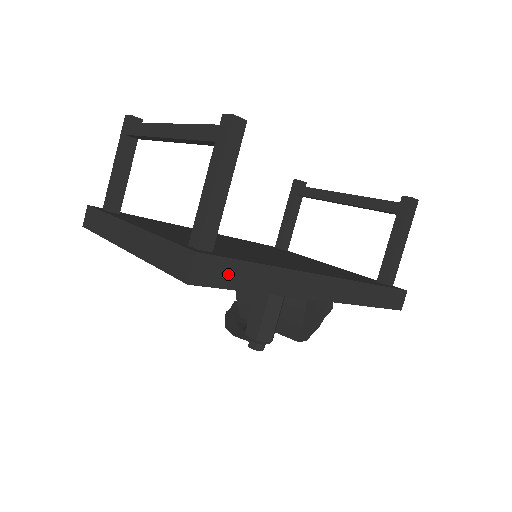
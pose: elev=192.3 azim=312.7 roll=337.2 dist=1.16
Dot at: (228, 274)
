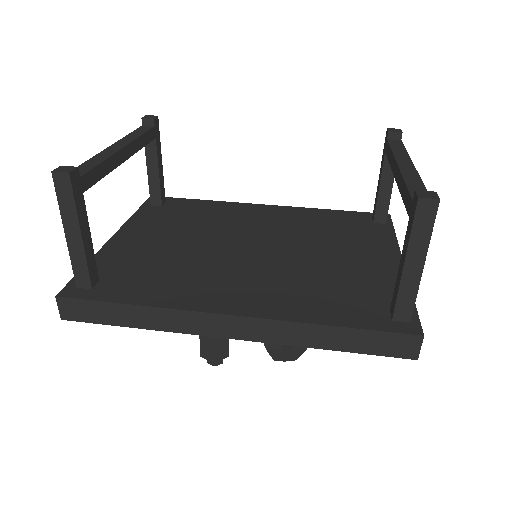
Dot at: (96, 312)
